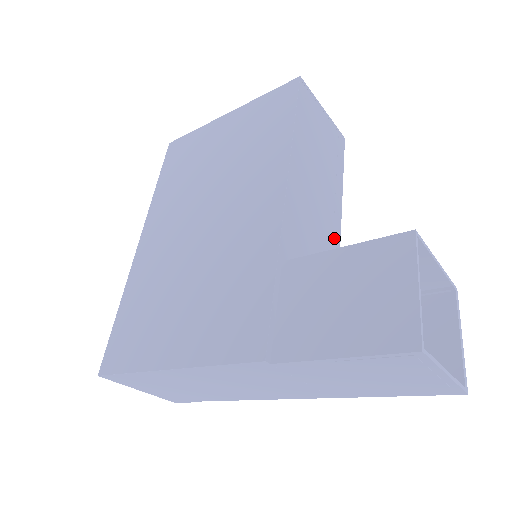
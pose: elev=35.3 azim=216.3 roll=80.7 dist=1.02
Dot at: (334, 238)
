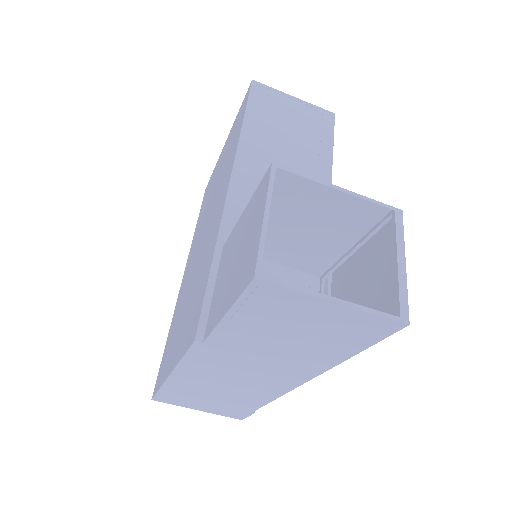
Dot at: occluded
